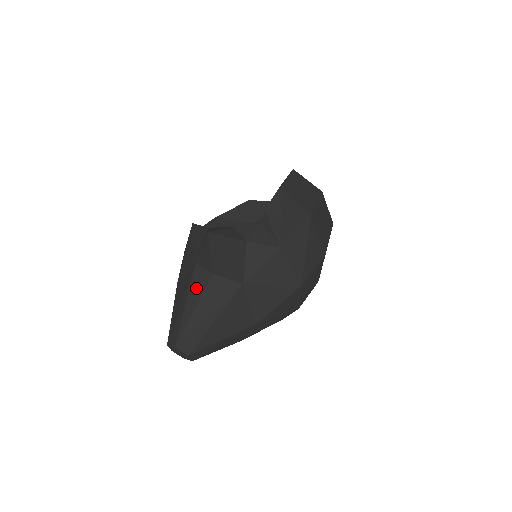
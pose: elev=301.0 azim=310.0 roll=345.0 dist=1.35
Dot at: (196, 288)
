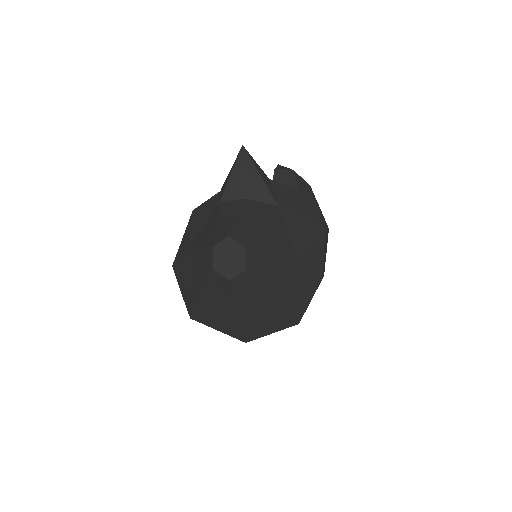
Dot at: (230, 208)
